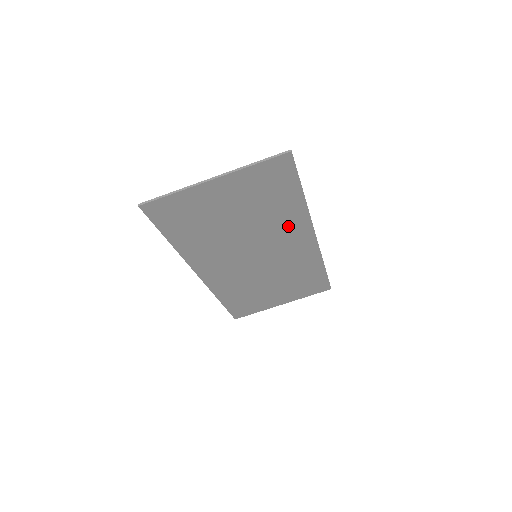
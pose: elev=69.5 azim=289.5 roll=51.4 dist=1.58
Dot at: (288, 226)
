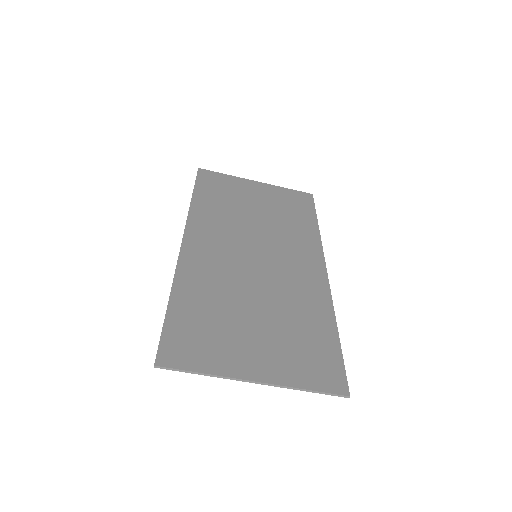
Dot at: (305, 292)
